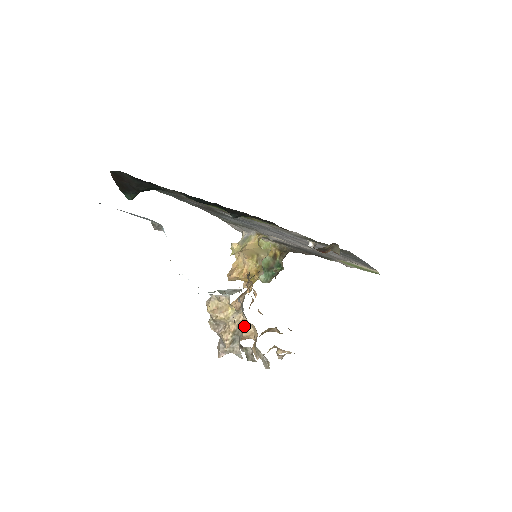
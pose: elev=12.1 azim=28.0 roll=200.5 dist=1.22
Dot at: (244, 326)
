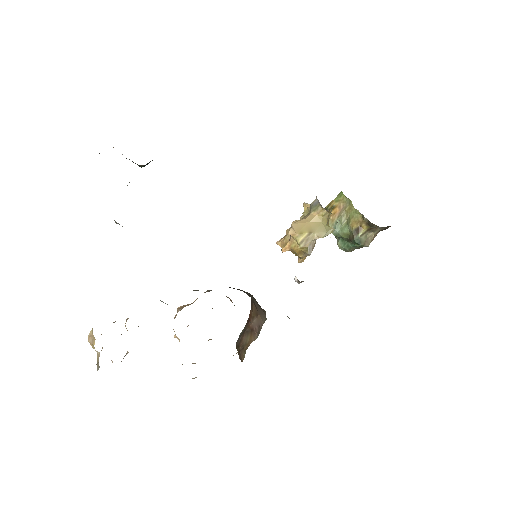
Dot at: (175, 334)
